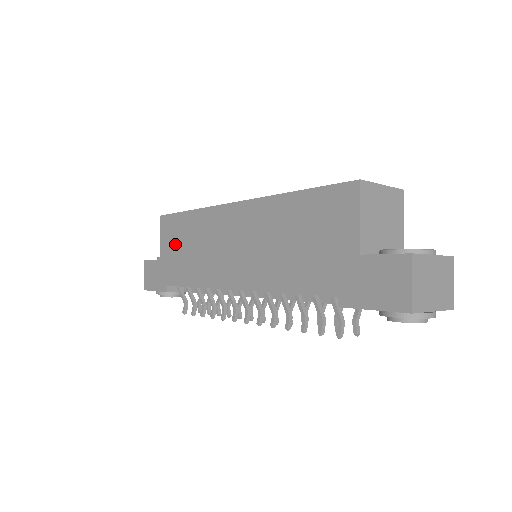
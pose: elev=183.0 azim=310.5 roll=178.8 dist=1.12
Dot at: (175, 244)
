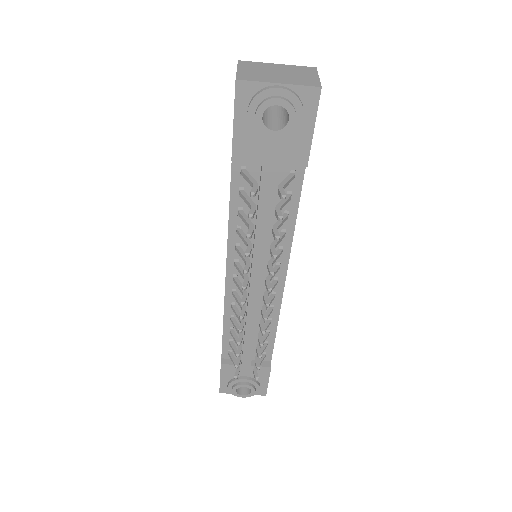
Dot at: occluded
